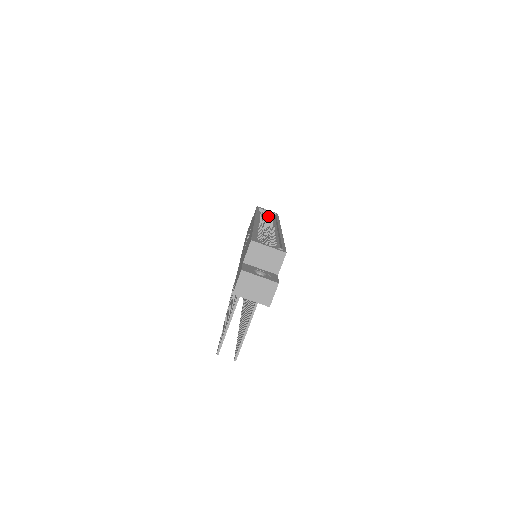
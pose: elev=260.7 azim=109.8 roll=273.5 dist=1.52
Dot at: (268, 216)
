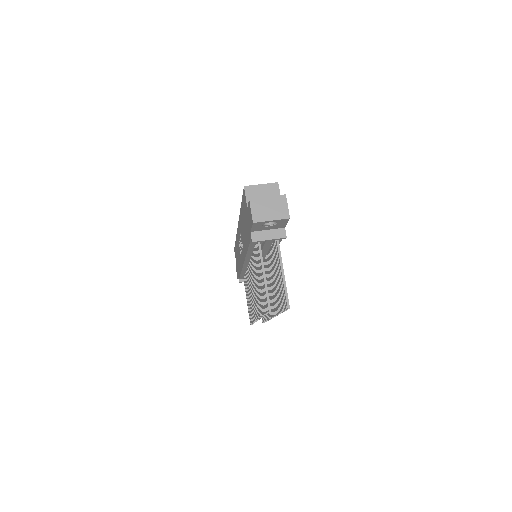
Dot at: occluded
